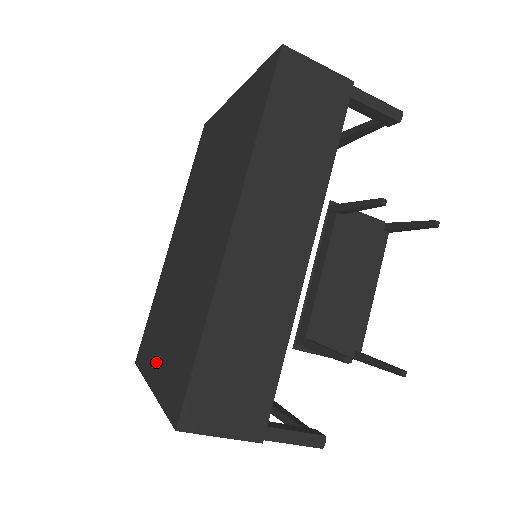
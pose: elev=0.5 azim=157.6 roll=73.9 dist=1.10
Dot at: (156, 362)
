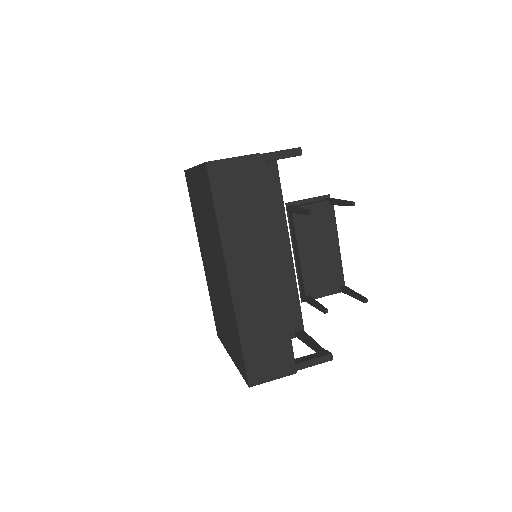
Dot at: (227, 343)
